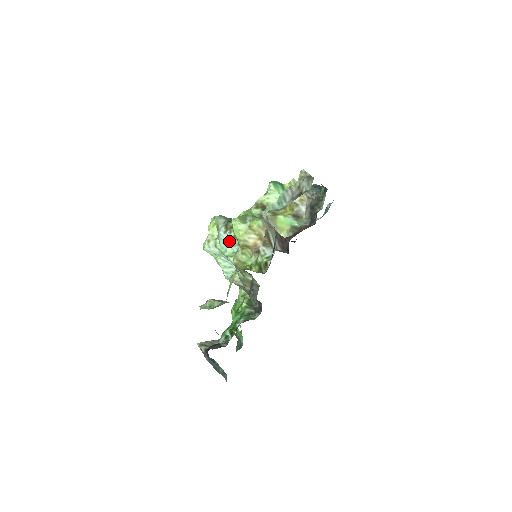
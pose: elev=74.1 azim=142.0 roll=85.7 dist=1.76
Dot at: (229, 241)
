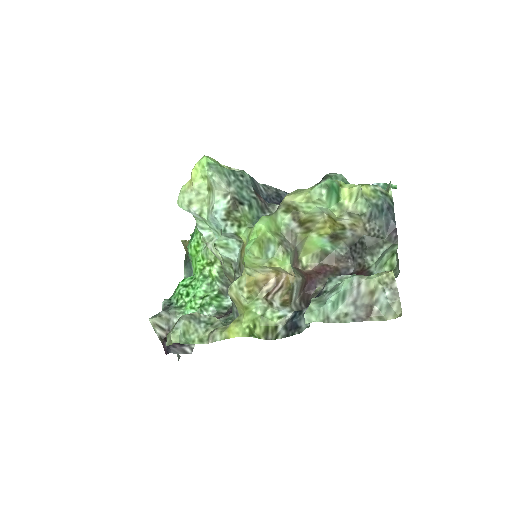
Dot at: (226, 234)
